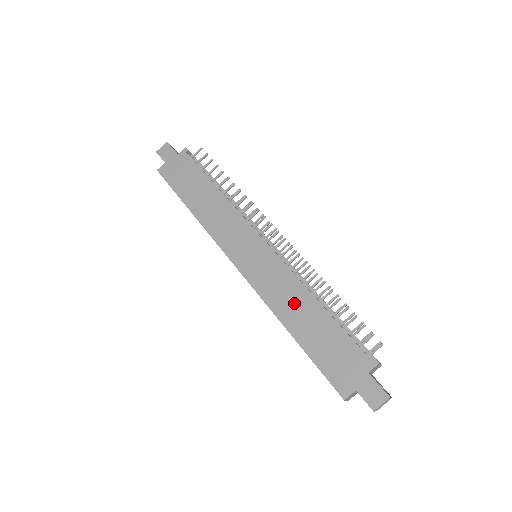
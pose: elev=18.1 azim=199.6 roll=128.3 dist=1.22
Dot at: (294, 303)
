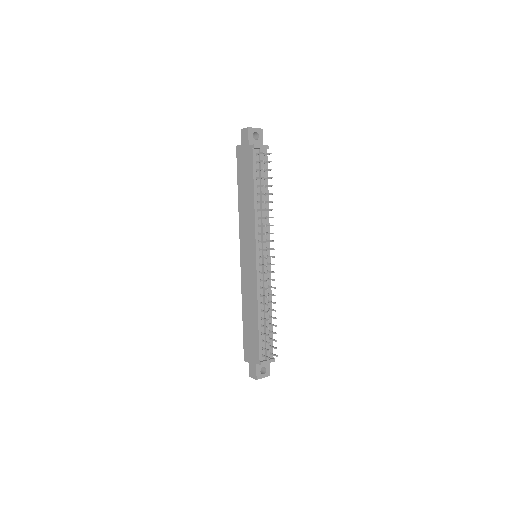
Dot at: (250, 303)
